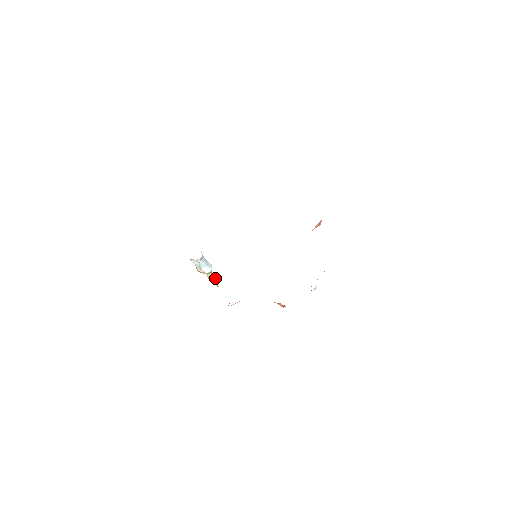
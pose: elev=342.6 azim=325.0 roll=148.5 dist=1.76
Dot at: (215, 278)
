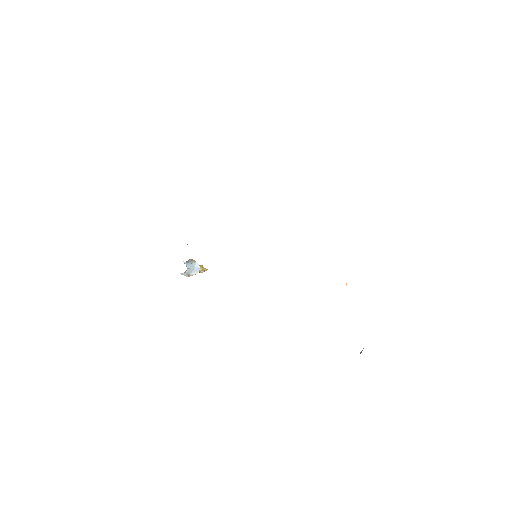
Dot at: (203, 268)
